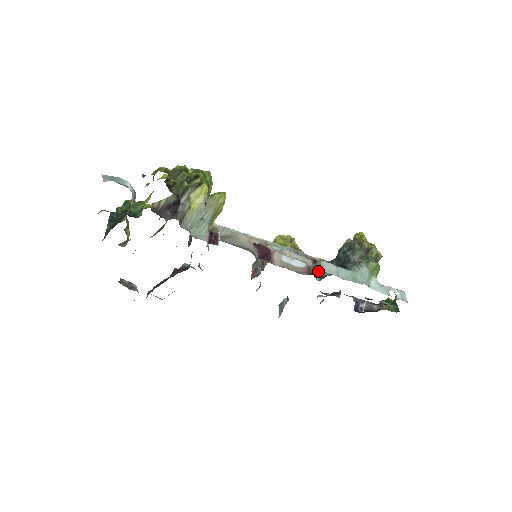
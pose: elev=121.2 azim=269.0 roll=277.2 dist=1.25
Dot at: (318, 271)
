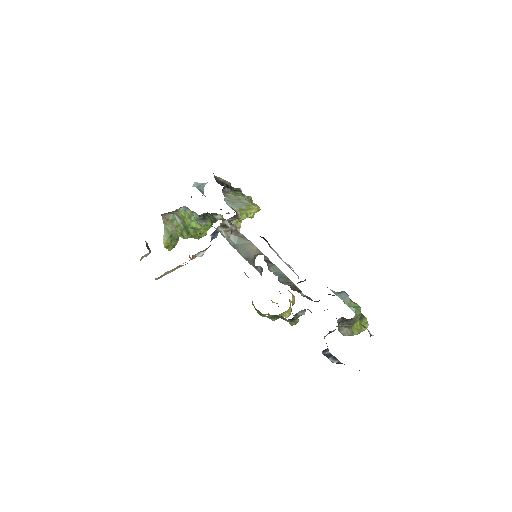
Dot at: occluded
